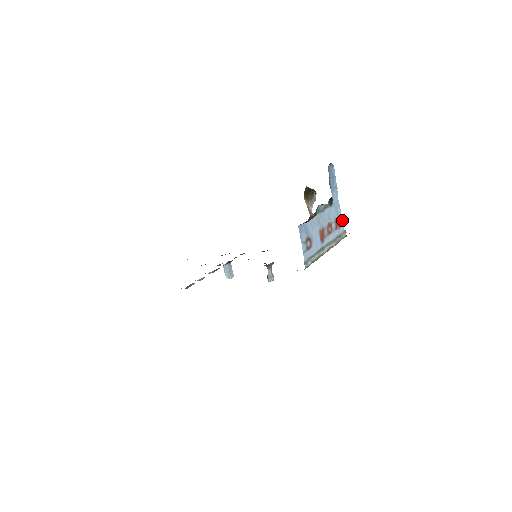
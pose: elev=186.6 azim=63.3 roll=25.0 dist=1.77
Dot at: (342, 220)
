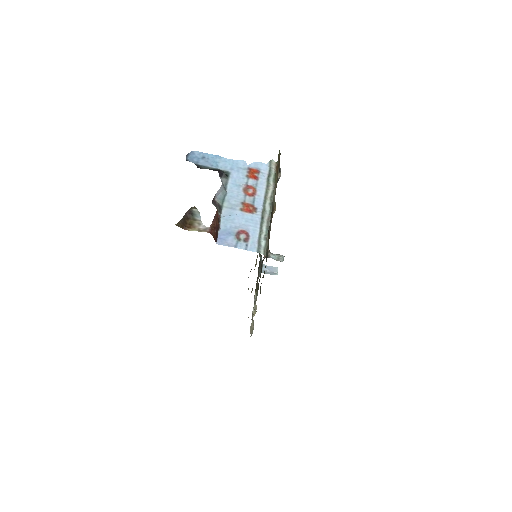
Dot at: (255, 163)
